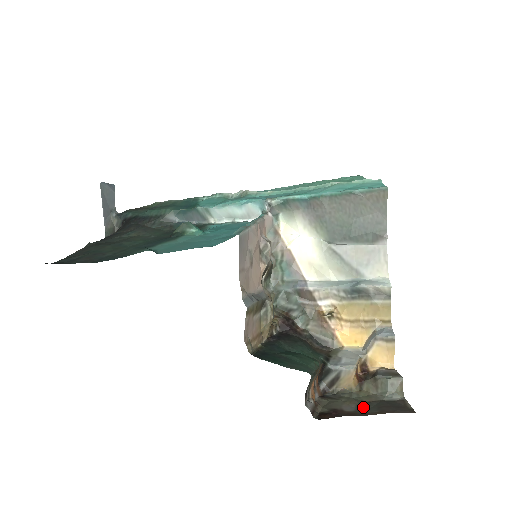
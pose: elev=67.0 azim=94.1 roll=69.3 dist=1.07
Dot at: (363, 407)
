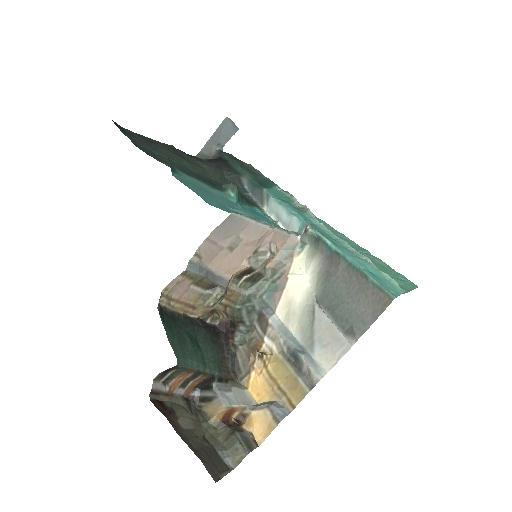
Dot at: (194, 435)
